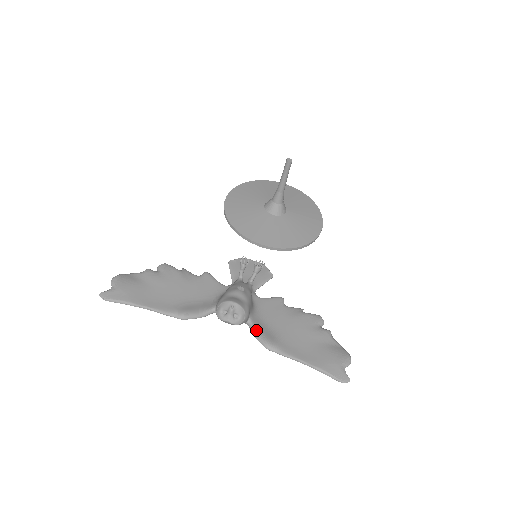
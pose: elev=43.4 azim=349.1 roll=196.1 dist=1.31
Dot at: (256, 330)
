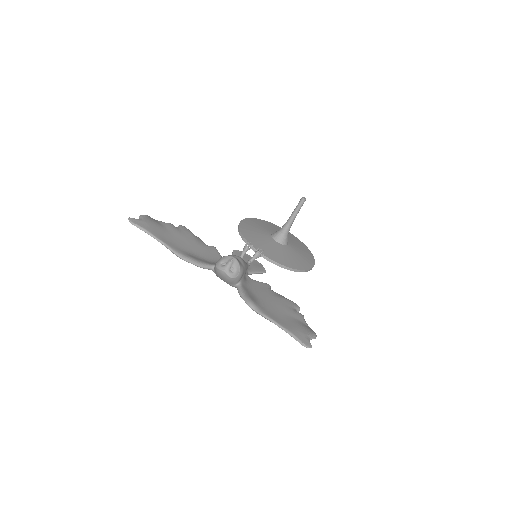
Dot at: (243, 291)
